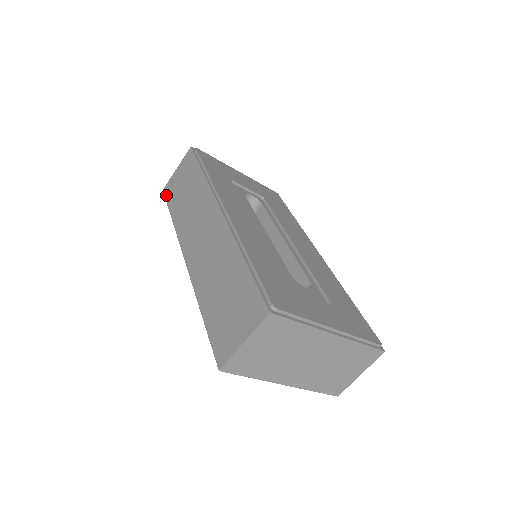
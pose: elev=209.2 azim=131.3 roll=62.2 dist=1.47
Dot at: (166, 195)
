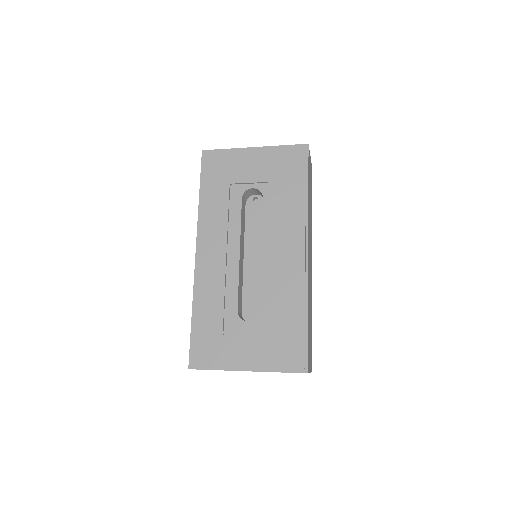
Dot at: occluded
